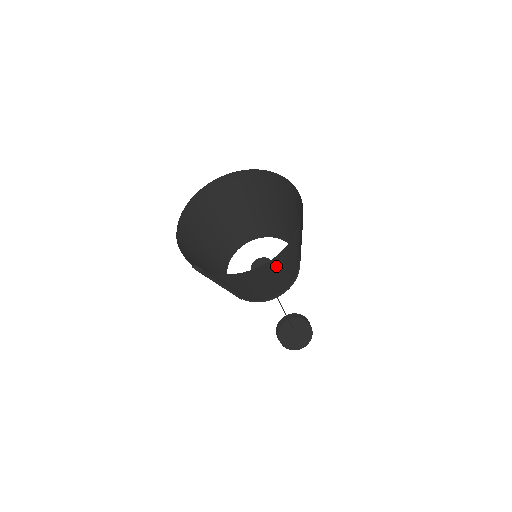
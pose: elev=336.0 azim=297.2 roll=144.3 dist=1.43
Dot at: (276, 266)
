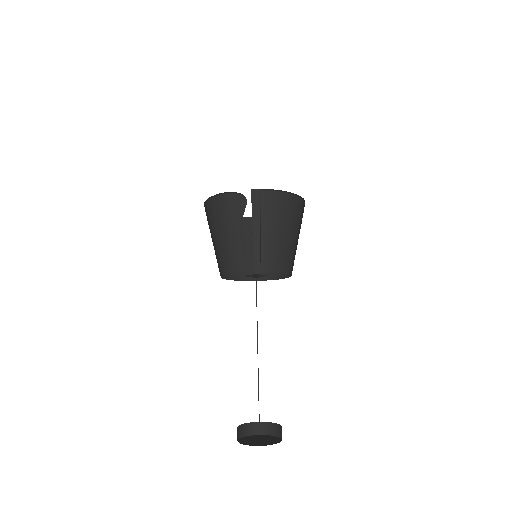
Dot at: (299, 216)
